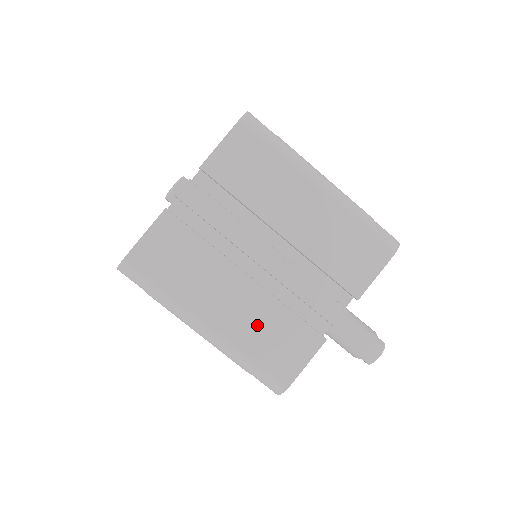
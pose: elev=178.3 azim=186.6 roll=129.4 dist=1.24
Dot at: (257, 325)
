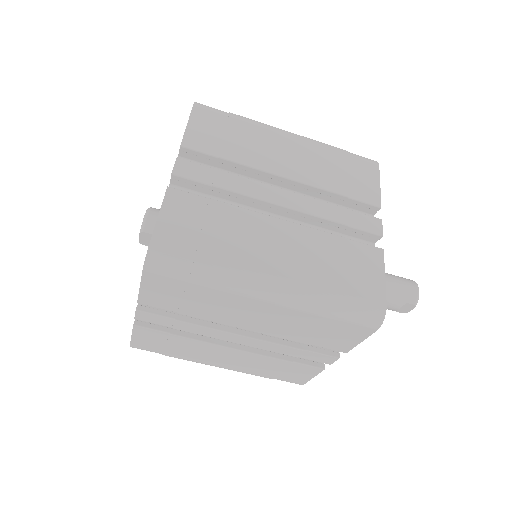
Dot at: (318, 259)
